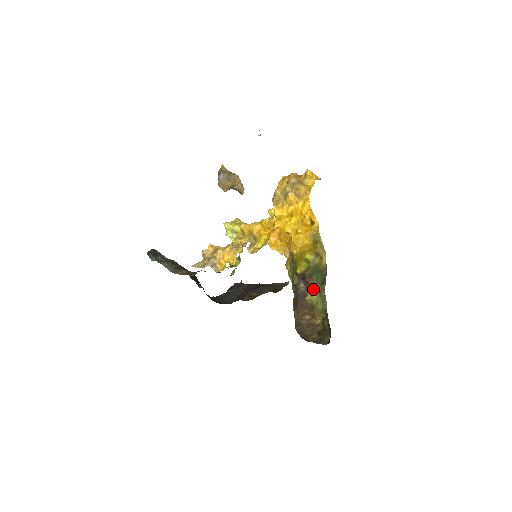
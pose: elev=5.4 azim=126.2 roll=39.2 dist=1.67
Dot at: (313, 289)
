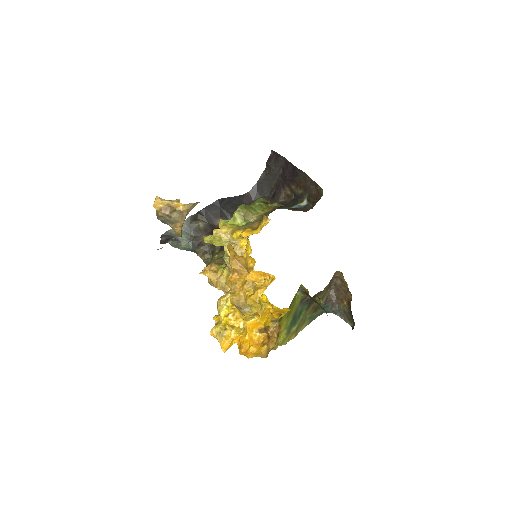
Dot at: occluded
